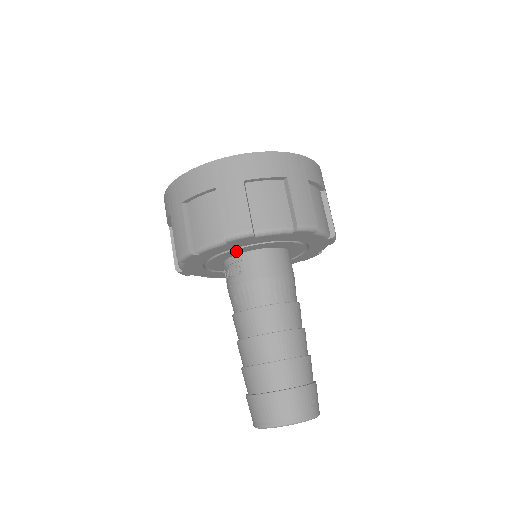
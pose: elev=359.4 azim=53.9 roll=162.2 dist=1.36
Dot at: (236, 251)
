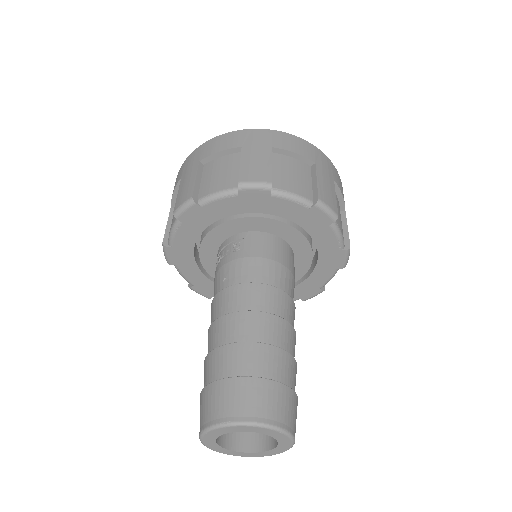
Dot at: (241, 223)
